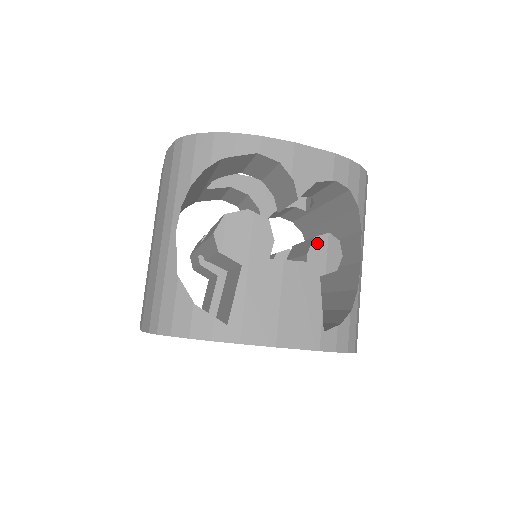
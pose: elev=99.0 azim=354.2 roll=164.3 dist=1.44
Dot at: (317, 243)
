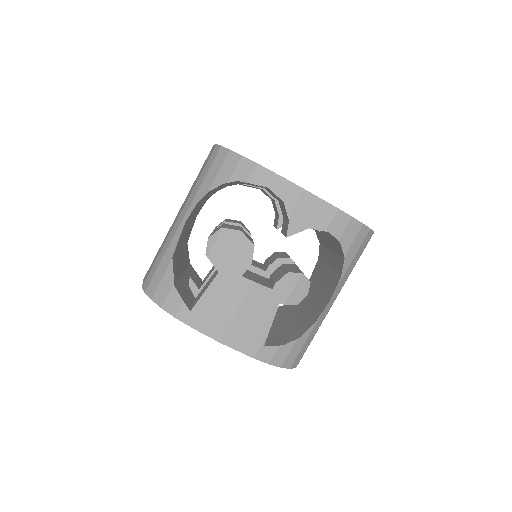
Dot at: (288, 278)
